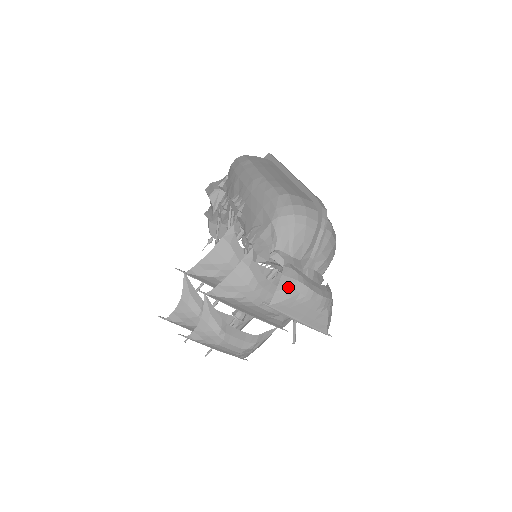
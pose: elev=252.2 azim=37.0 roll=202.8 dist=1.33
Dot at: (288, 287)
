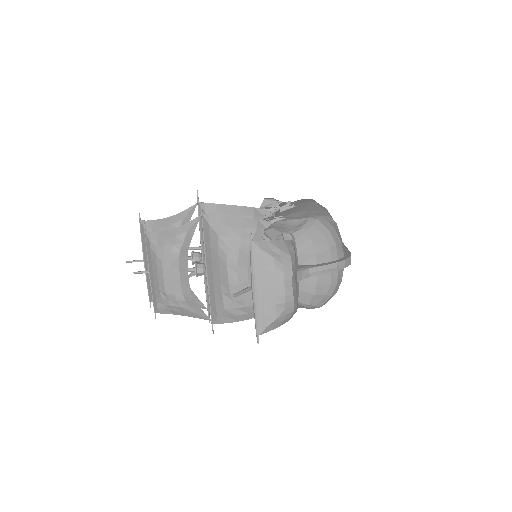
Dot at: (279, 250)
